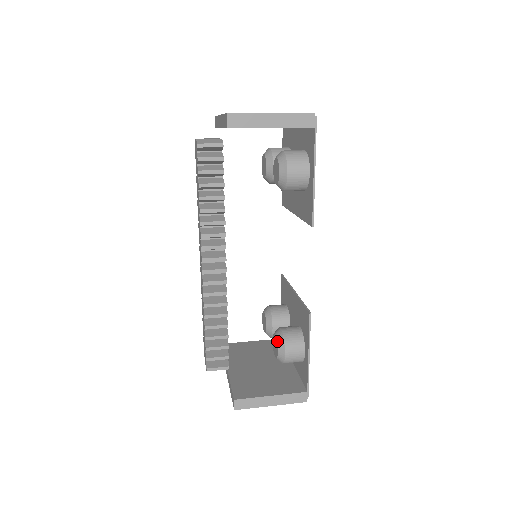
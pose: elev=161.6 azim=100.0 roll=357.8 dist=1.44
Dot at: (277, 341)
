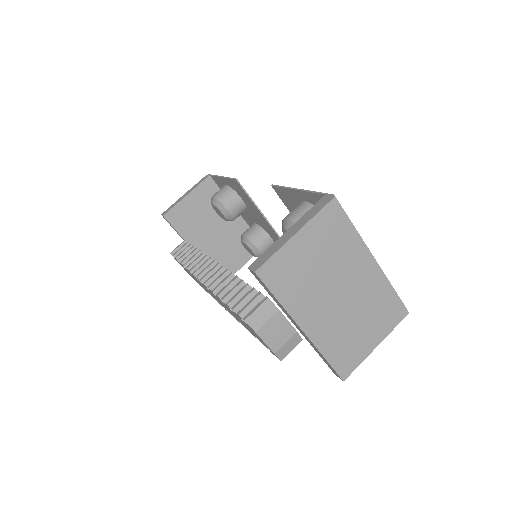
Dot at: occluded
